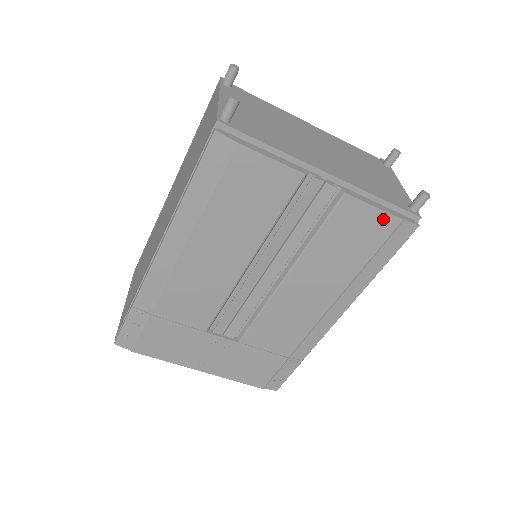
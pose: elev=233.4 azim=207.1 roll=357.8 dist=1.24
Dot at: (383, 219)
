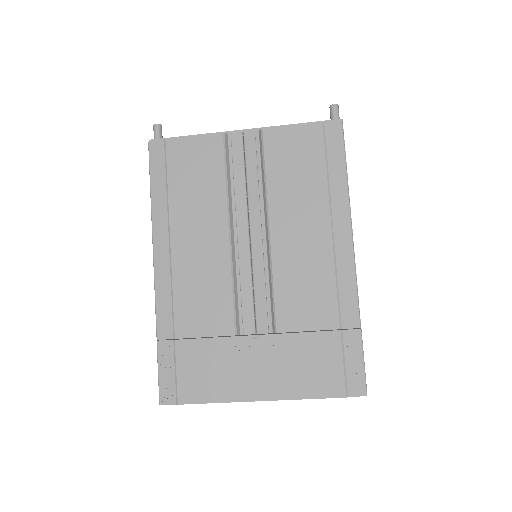
Dot at: (306, 131)
